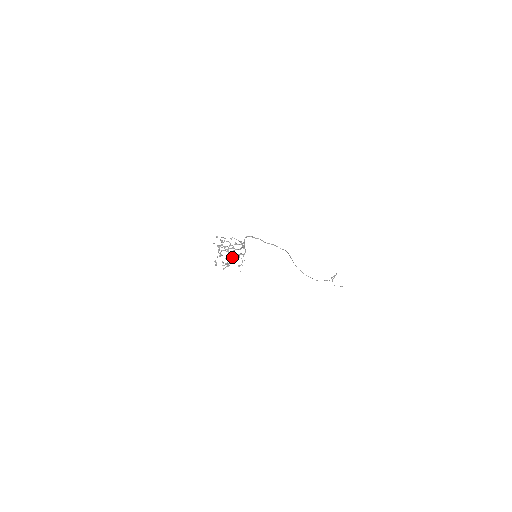
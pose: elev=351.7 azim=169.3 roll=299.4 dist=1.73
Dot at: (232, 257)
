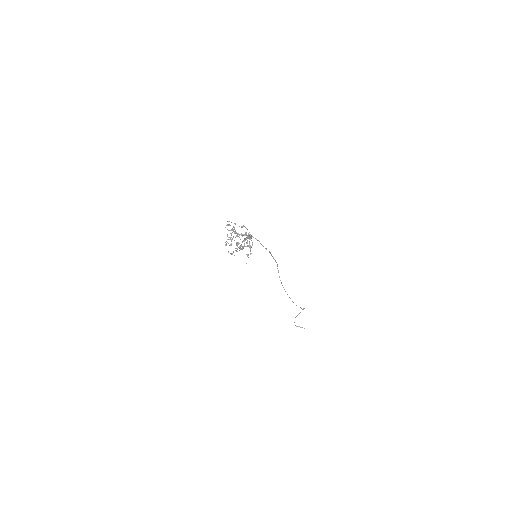
Dot at: (244, 243)
